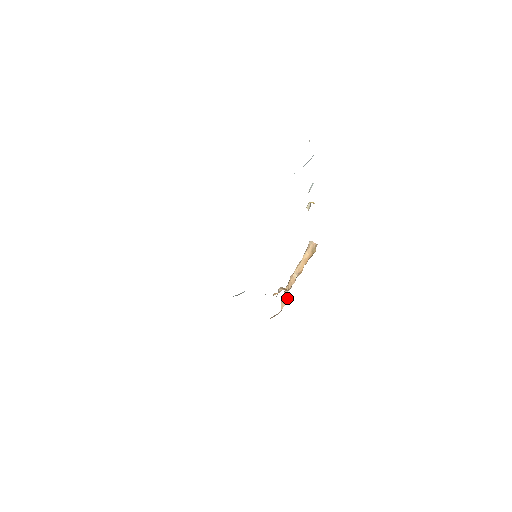
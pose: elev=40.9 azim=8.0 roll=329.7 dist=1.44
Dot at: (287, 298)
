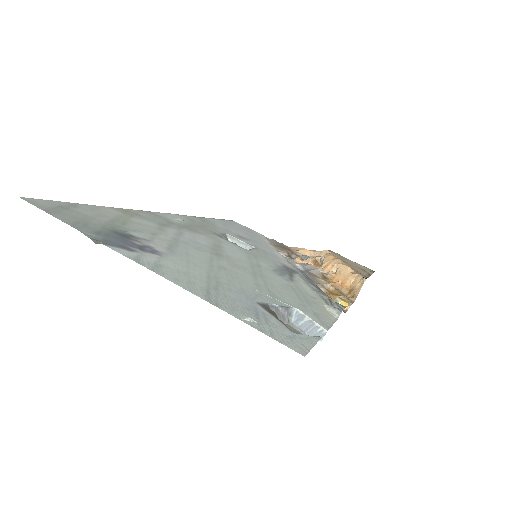
Dot at: occluded
